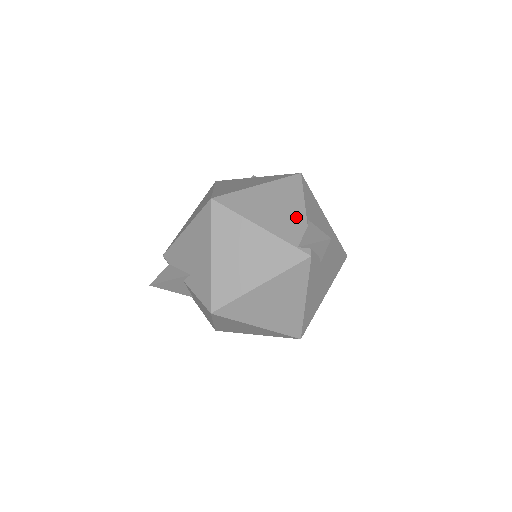
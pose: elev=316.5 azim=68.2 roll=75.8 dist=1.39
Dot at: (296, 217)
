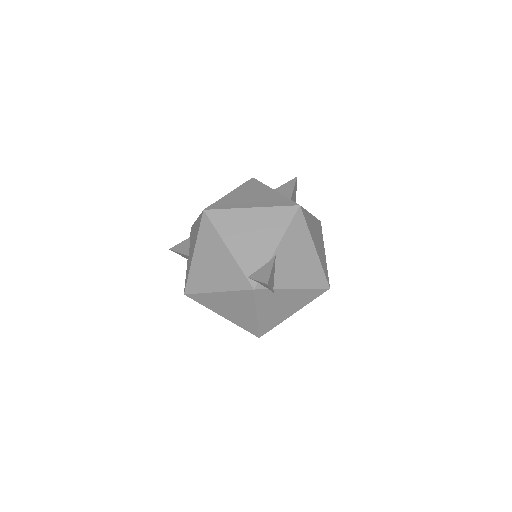
Dot at: (265, 249)
